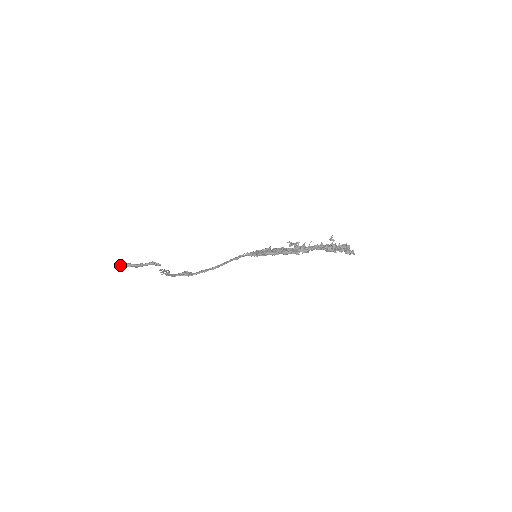
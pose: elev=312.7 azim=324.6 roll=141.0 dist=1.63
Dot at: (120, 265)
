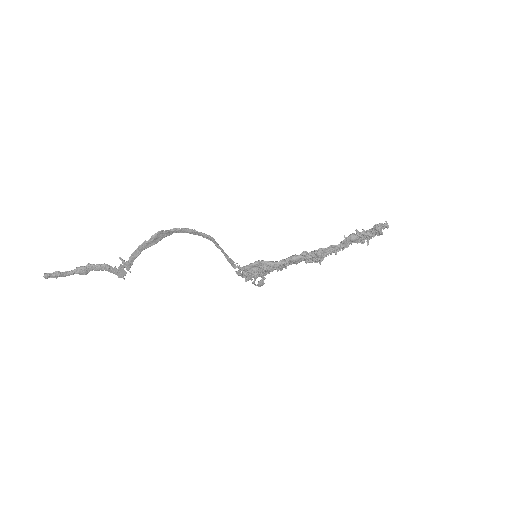
Dot at: occluded
